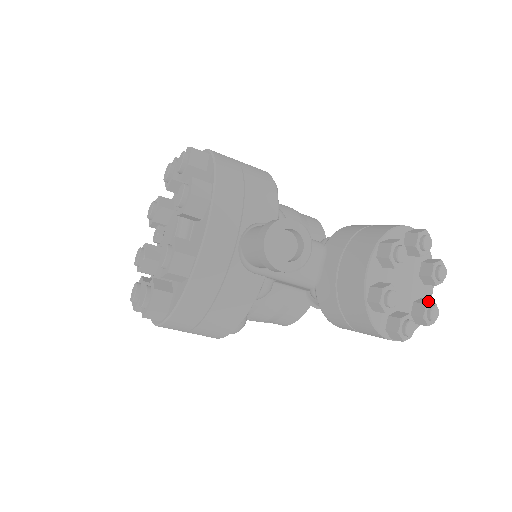
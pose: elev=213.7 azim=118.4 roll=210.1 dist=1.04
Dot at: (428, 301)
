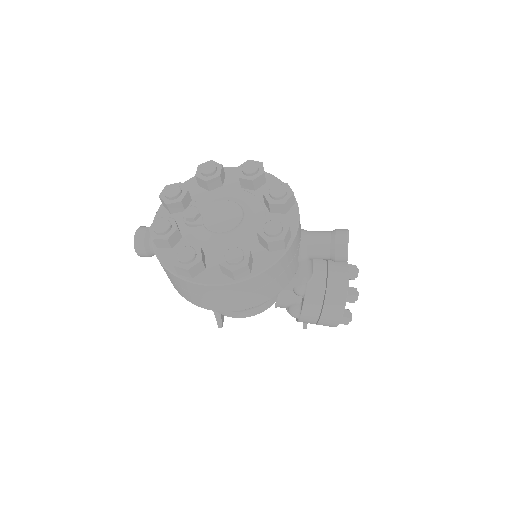
Dot at: occluded
